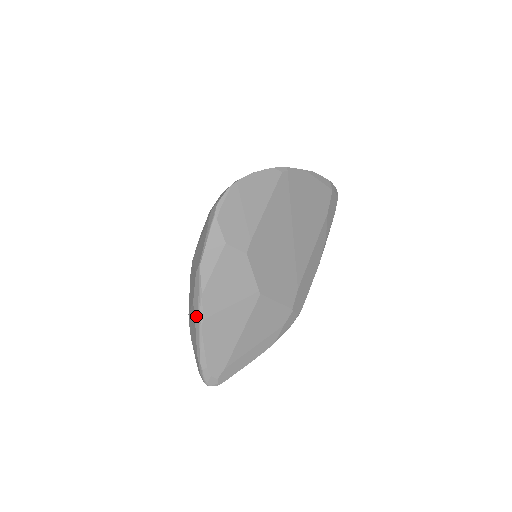
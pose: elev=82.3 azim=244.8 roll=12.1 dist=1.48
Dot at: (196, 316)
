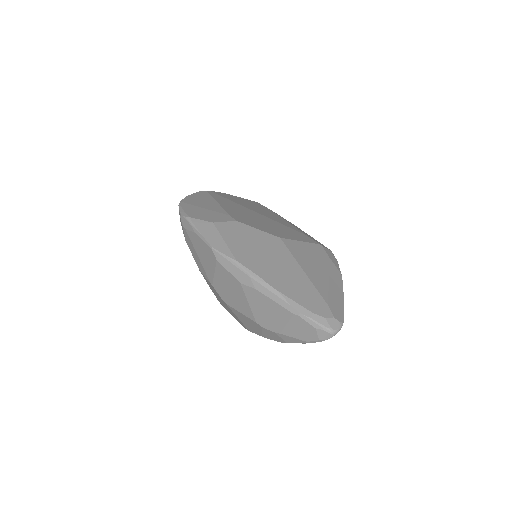
Dot at: (253, 284)
